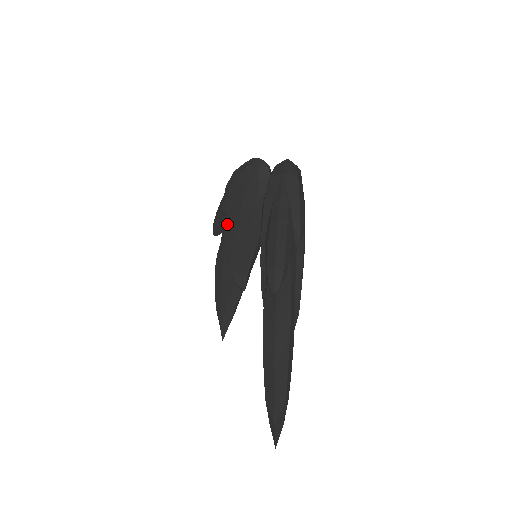
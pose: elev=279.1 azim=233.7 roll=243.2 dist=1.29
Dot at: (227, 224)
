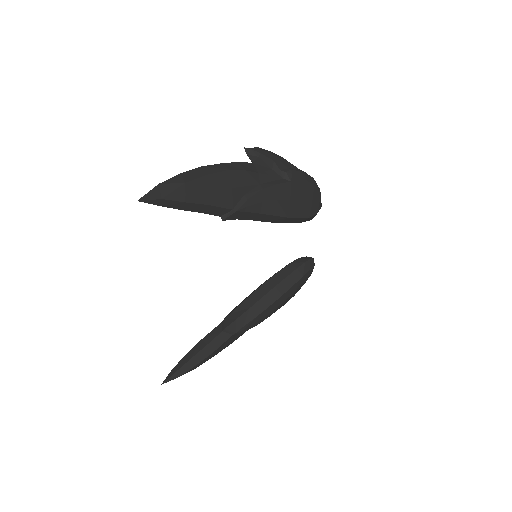
Dot at: occluded
